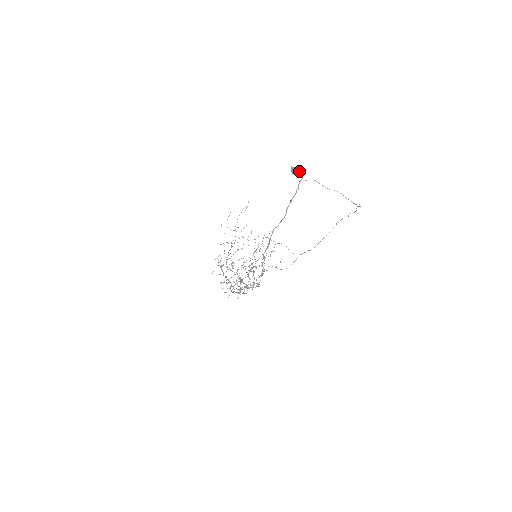
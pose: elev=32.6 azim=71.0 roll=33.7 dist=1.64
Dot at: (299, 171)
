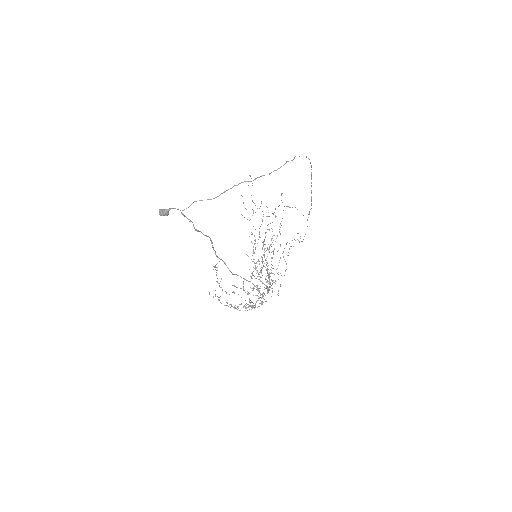
Dot at: (166, 211)
